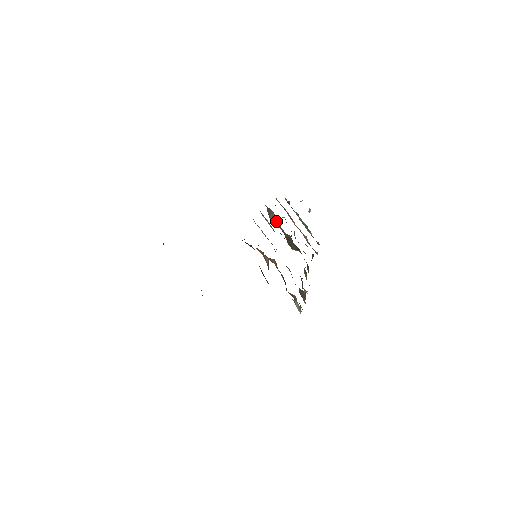
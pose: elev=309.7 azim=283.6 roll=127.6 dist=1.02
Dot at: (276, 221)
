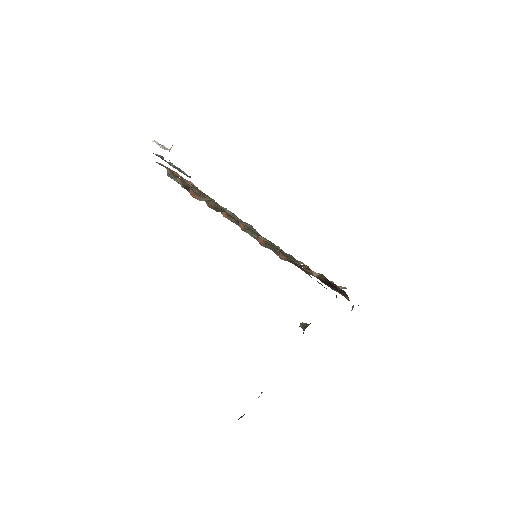
Dot at: (207, 201)
